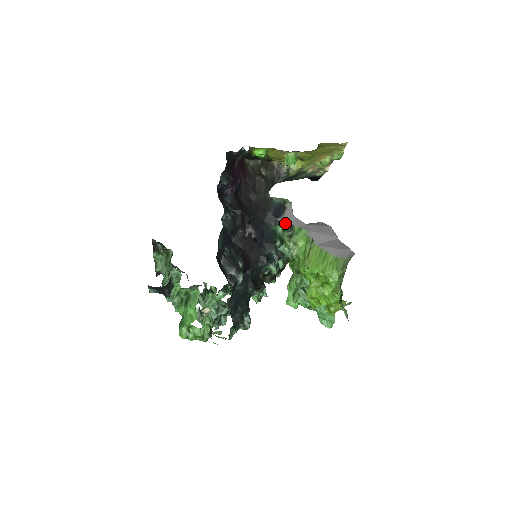
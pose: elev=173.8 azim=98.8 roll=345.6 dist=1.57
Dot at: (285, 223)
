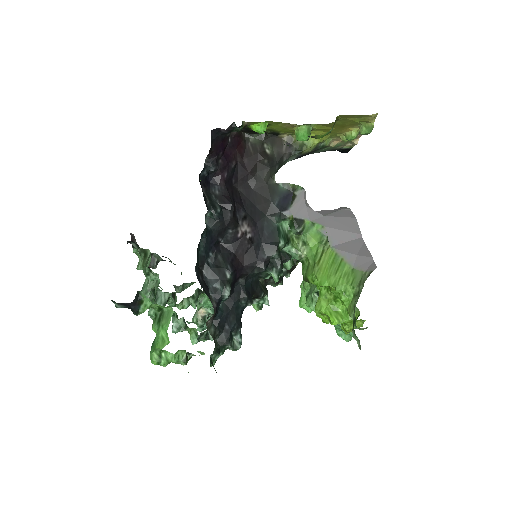
Dot at: (292, 217)
